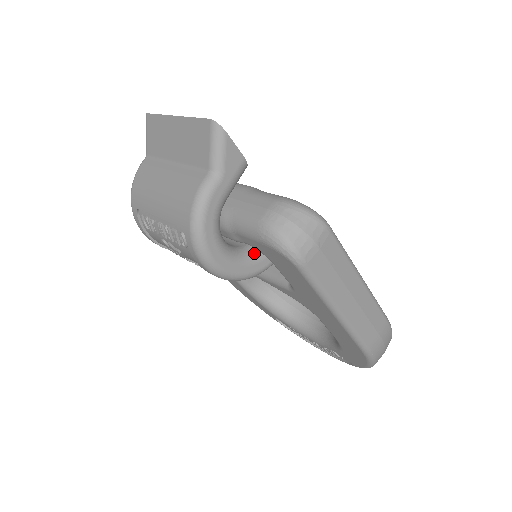
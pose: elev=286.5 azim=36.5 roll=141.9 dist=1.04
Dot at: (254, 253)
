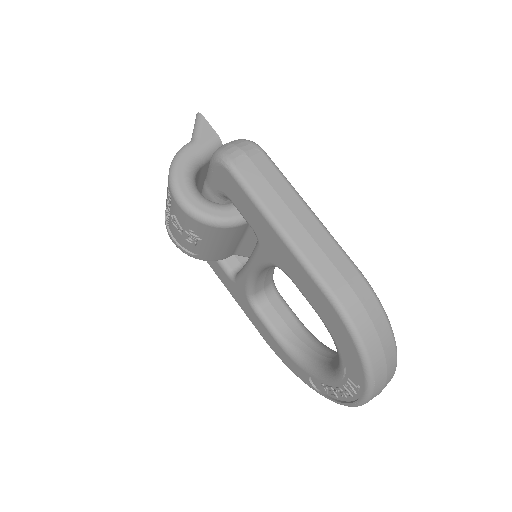
Dot at: (224, 205)
